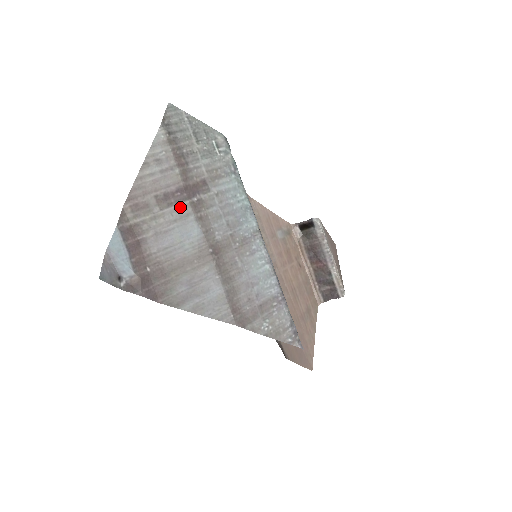
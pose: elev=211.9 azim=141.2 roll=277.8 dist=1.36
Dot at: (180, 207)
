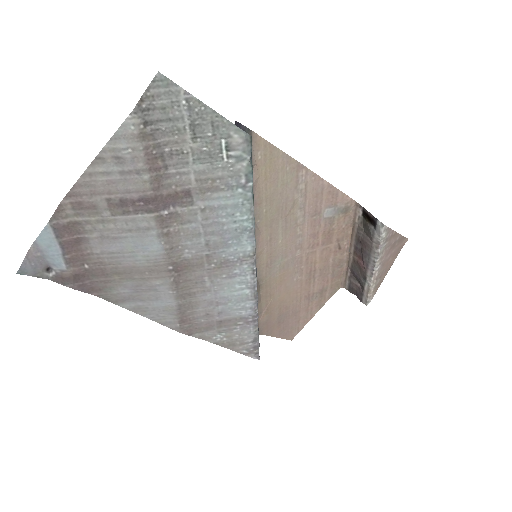
Dot at: (140, 218)
